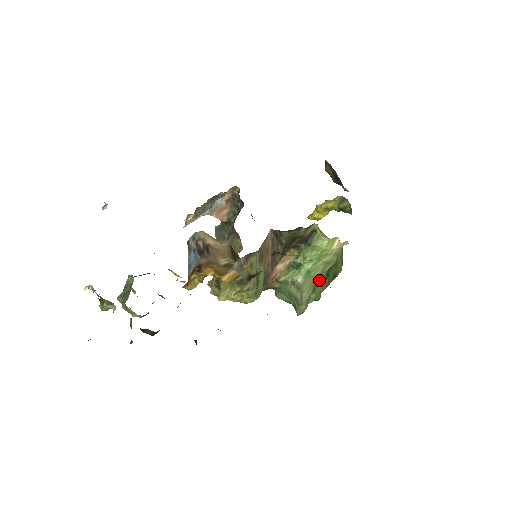
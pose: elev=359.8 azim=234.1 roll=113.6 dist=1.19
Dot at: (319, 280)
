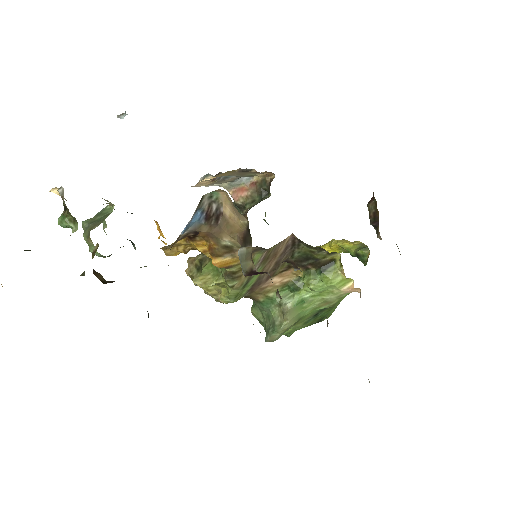
Dot at: (306, 315)
